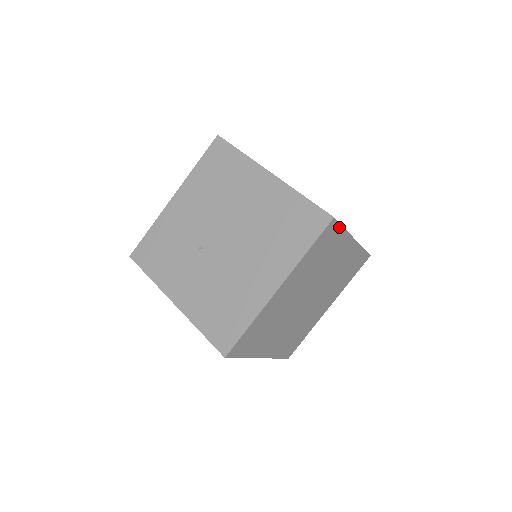
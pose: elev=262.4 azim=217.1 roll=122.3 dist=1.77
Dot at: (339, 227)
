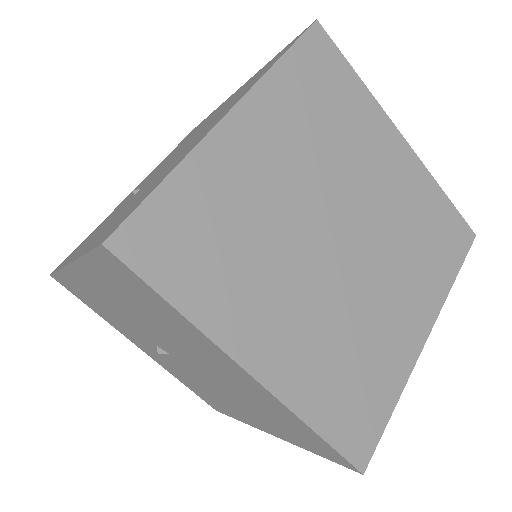
Dot at: (343, 62)
